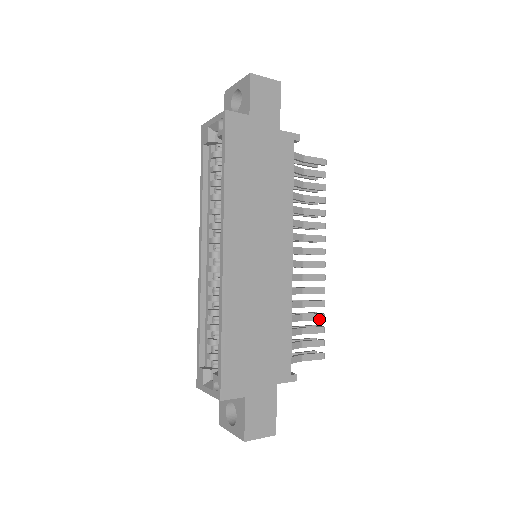
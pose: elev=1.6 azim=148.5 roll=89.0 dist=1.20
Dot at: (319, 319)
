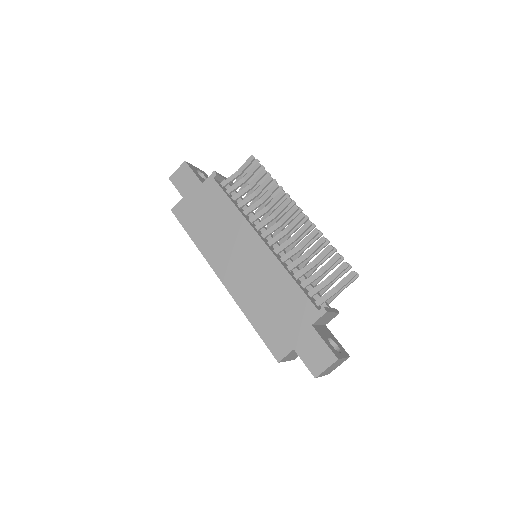
Dot at: (328, 252)
